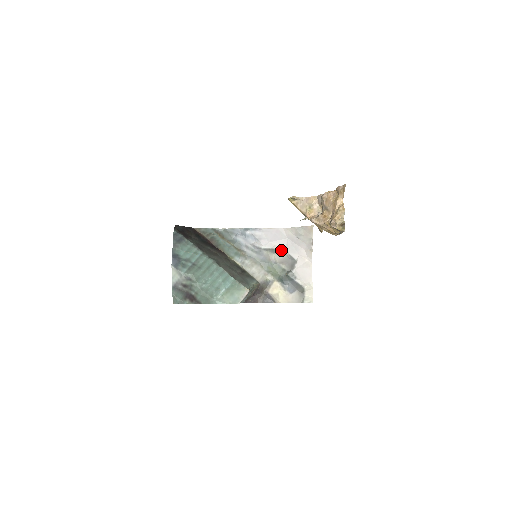
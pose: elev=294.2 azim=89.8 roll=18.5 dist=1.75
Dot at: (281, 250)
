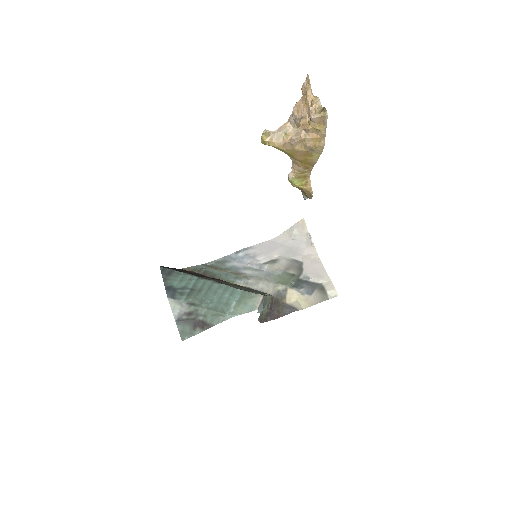
Dot at: (282, 258)
